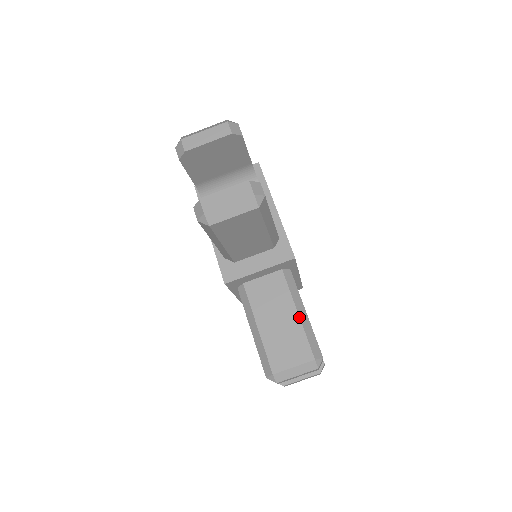
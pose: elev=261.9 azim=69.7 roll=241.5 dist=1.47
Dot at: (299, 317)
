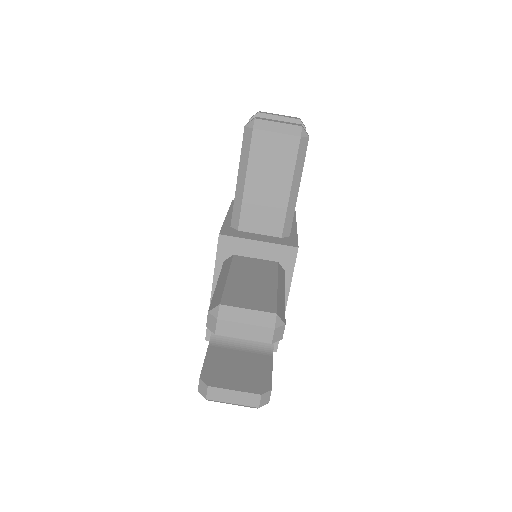
Dot at: (277, 287)
